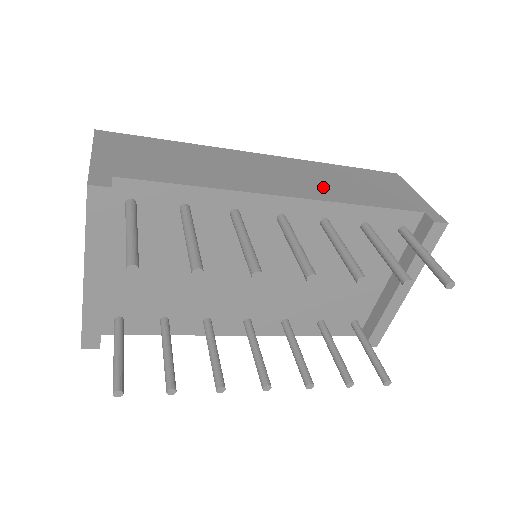
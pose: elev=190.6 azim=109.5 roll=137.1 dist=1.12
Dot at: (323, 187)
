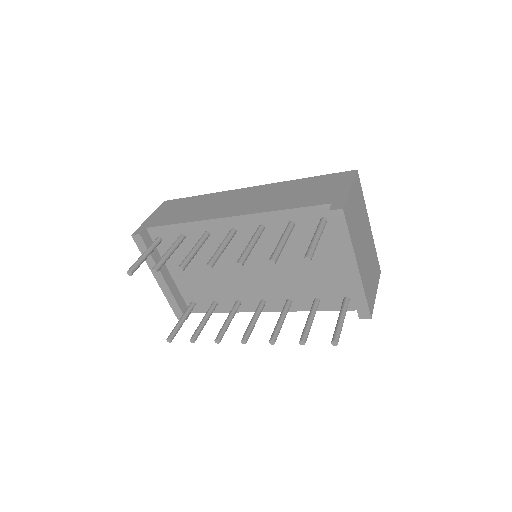
Dot at: (264, 203)
